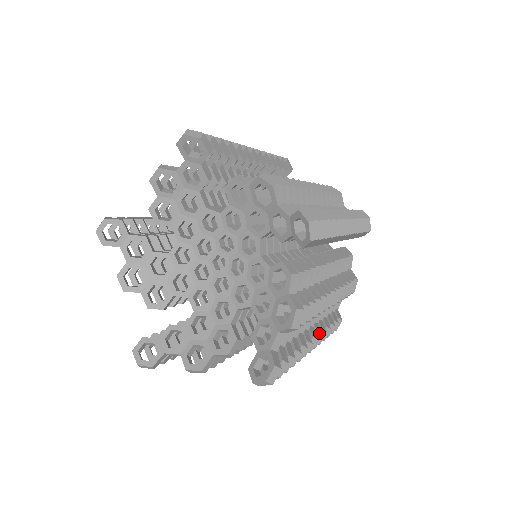
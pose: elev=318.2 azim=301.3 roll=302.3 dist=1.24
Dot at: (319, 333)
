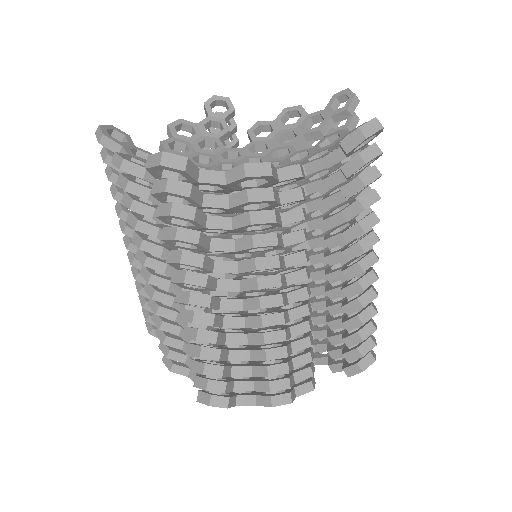
Dot at: occluded
